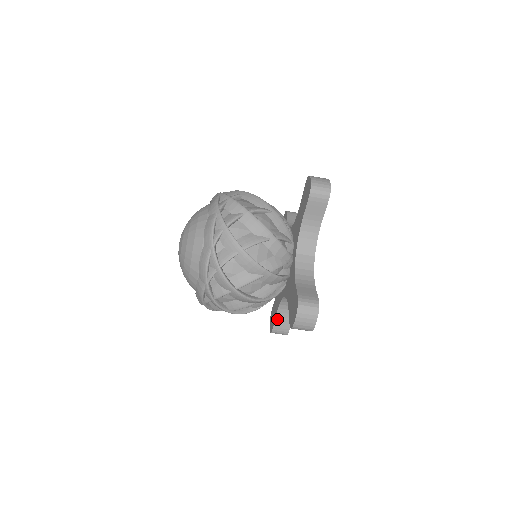
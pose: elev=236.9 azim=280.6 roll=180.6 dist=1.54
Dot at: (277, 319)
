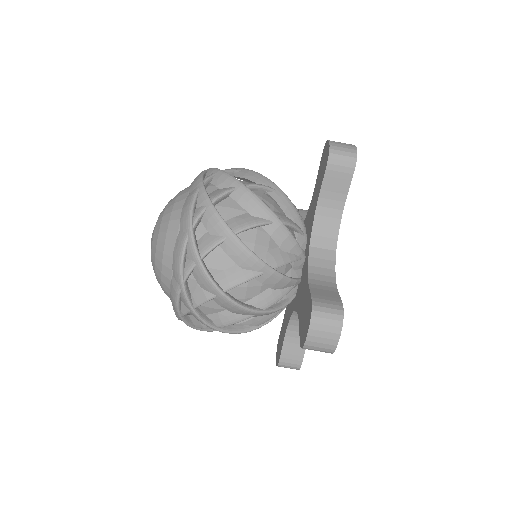
Dot at: (285, 346)
